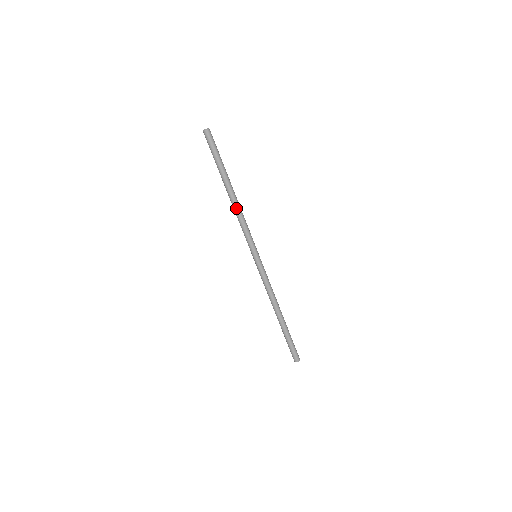
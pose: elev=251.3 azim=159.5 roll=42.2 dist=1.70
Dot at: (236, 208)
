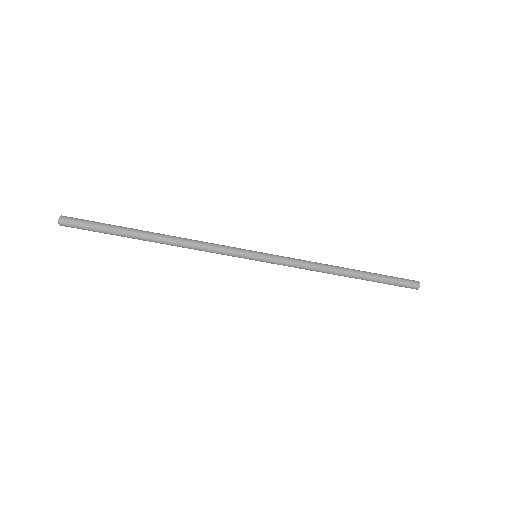
Dot at: occluded
